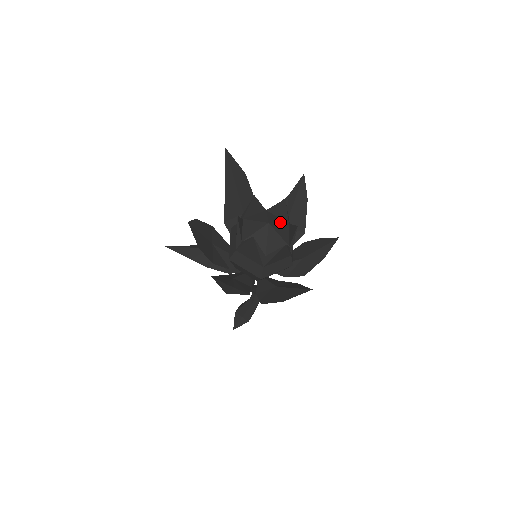
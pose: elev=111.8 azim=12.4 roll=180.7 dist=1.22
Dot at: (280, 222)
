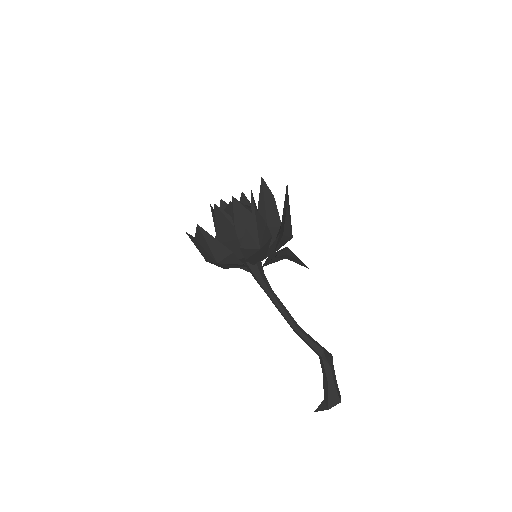
Dot at: occluded
